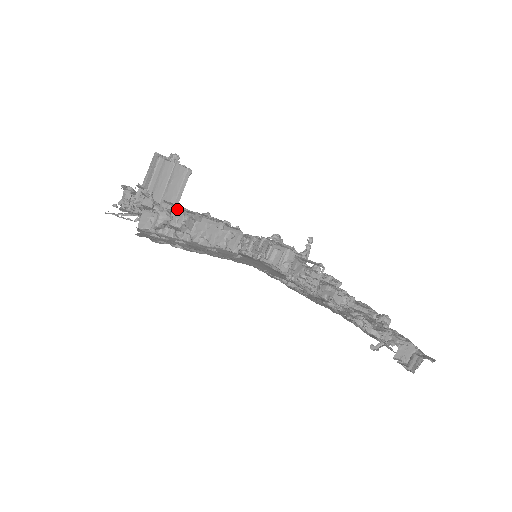
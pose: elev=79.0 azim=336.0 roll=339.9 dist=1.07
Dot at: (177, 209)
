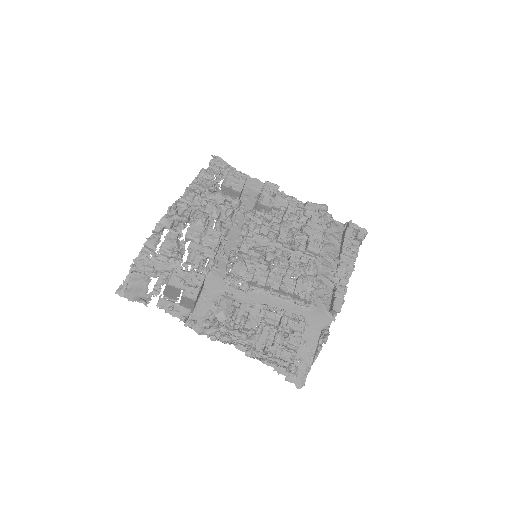
Dot at: (277, 347)
